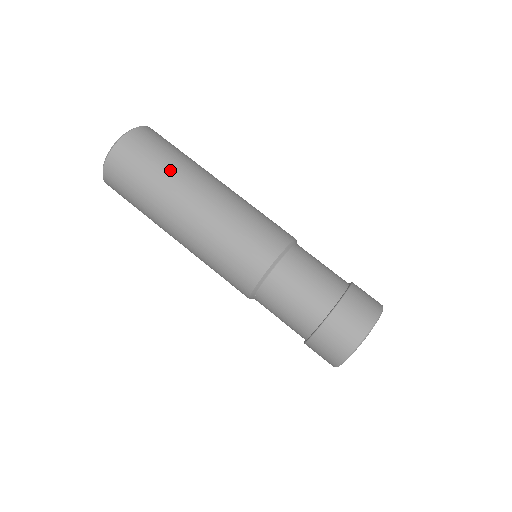
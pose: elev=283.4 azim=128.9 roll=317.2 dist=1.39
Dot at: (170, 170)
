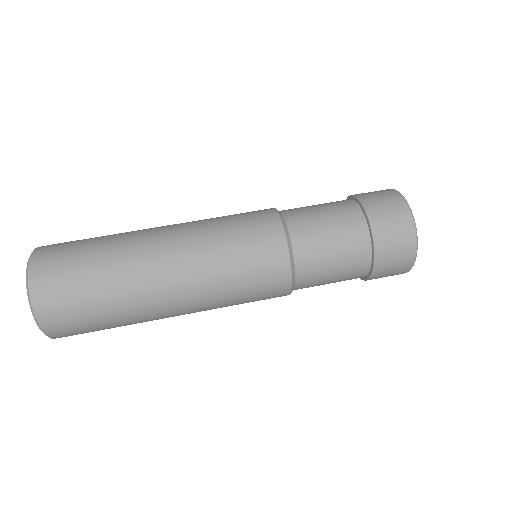
Dot at: (111, 269)
